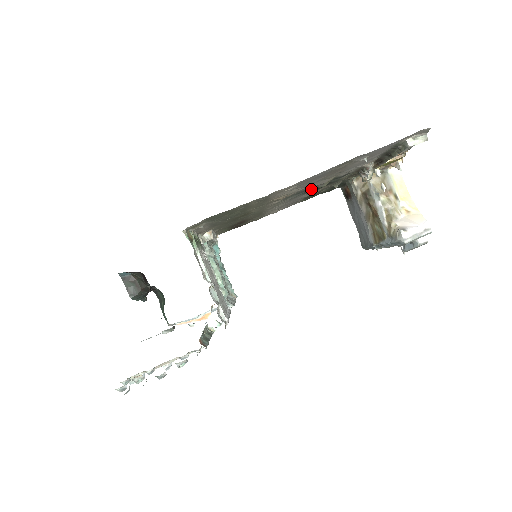
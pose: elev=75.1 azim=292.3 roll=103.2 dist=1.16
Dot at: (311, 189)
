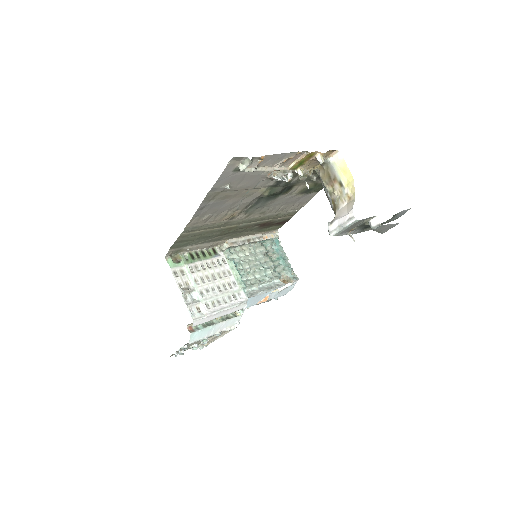
Dot at: (271, 196)
